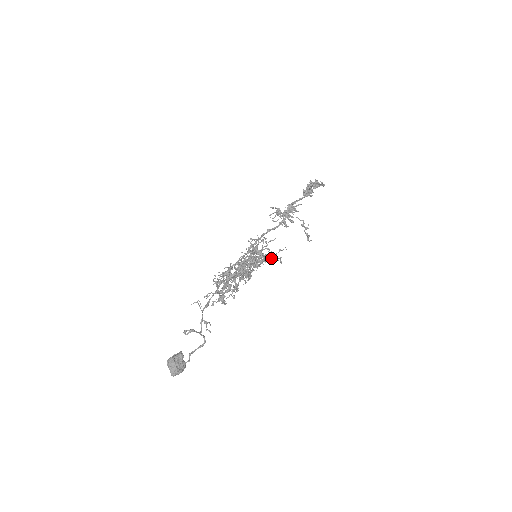
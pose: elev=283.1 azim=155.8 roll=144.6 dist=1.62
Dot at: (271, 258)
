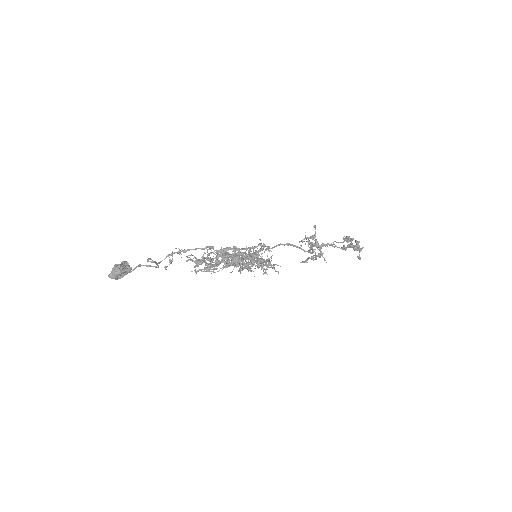
Dot at: (262, 266)
